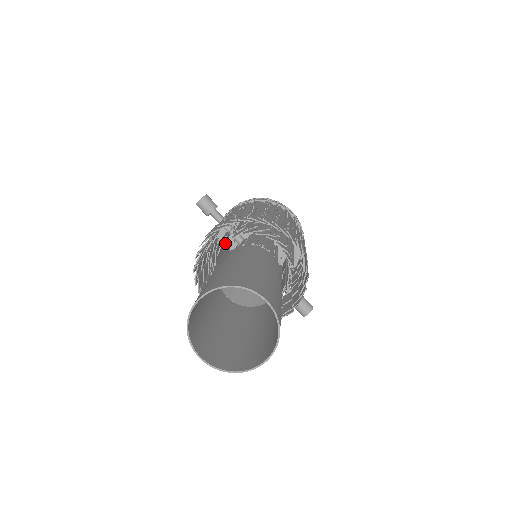
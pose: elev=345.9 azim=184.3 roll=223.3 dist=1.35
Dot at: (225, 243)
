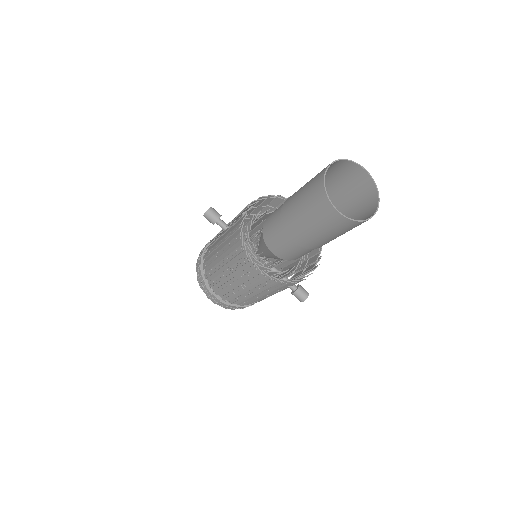
Dot at: occluded
